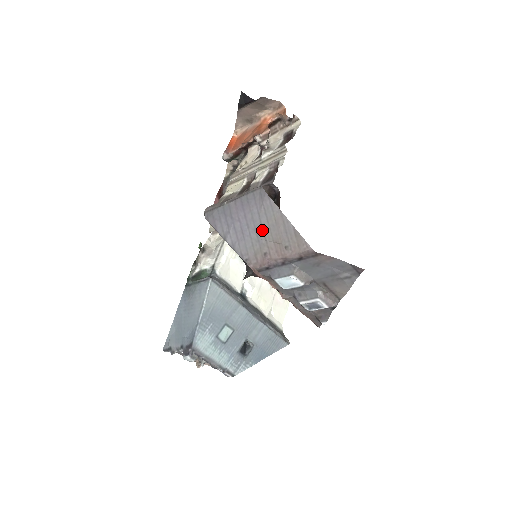
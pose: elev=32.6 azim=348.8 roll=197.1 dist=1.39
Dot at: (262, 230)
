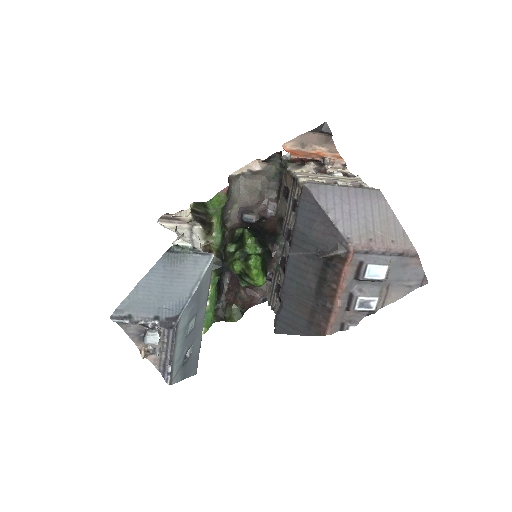
Dot at: (372, 220)
